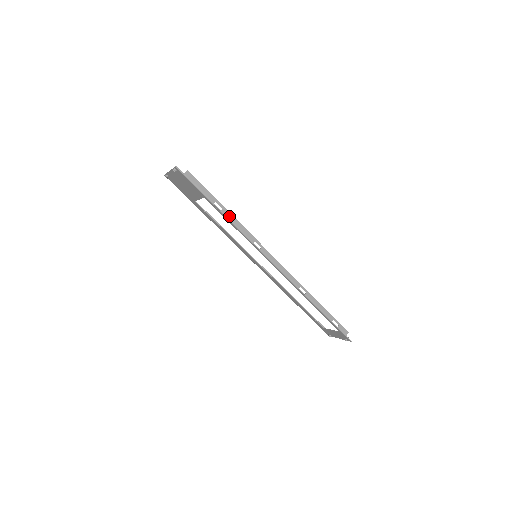
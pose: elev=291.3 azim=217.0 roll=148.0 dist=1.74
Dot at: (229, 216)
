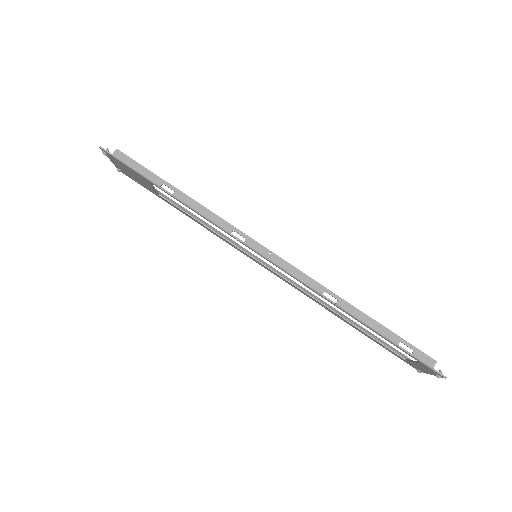
Dot at: (186, 200)
